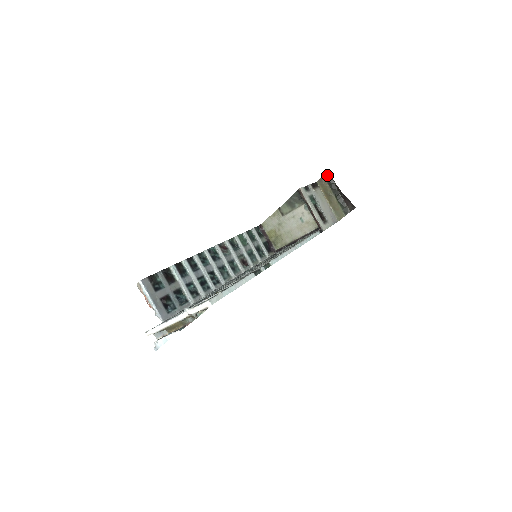
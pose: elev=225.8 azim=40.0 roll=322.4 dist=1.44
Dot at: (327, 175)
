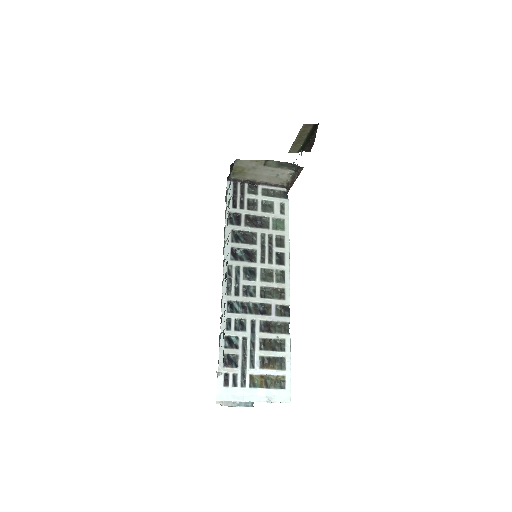
Dot at: (317, 125)
